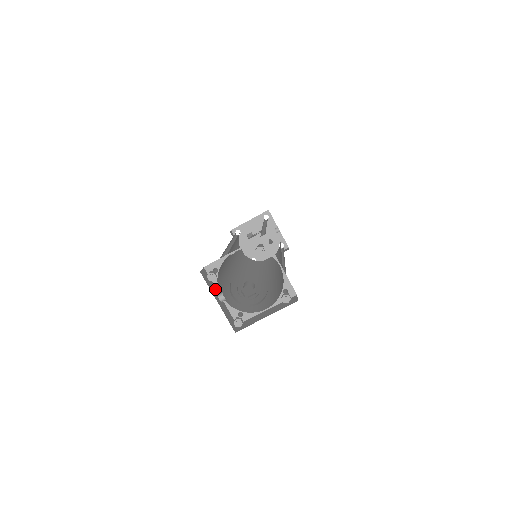
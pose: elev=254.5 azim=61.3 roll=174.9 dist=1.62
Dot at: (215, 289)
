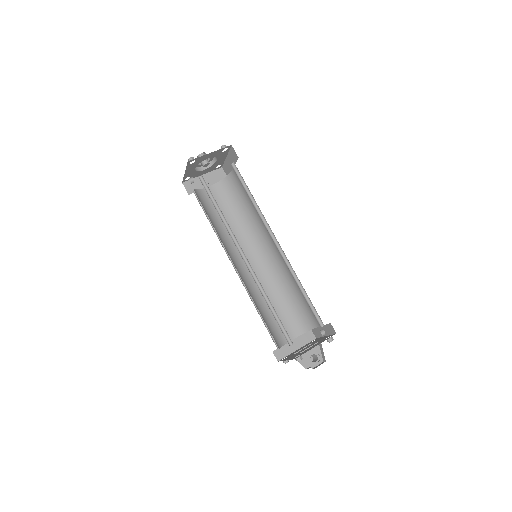
Dot at: occluded
